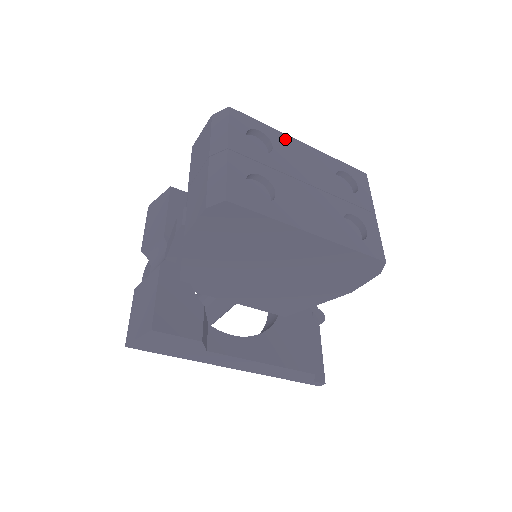
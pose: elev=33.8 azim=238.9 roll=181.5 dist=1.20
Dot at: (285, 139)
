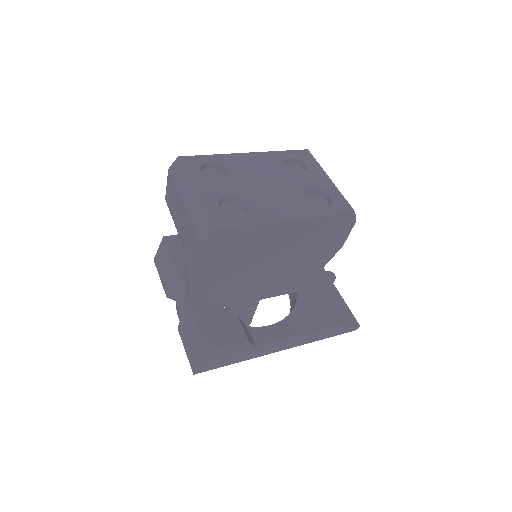
Dot at: (232, 158)
